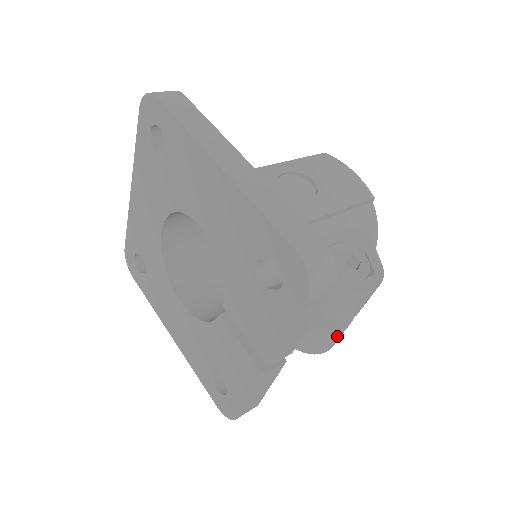
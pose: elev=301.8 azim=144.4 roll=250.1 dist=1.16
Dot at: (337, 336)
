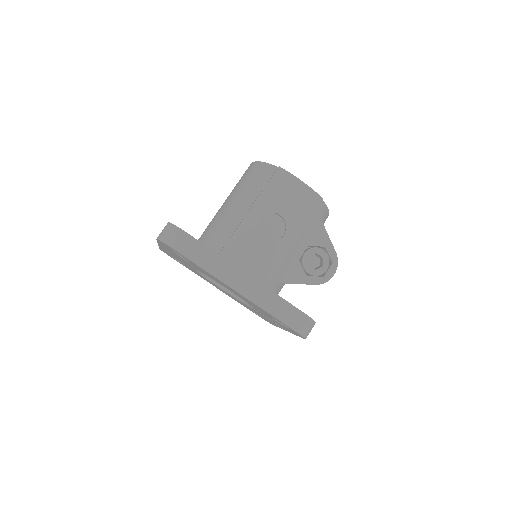
Dot at: occluded
